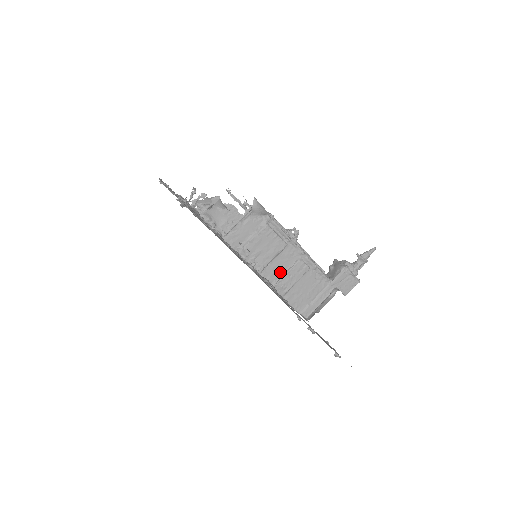
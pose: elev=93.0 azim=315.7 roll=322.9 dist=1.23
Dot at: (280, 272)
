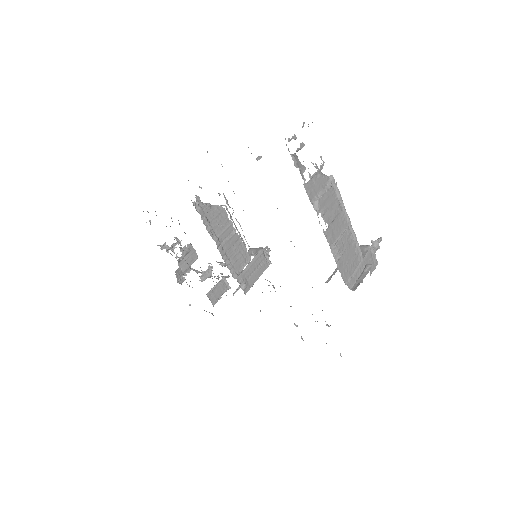
Dot at: (336, 236)
